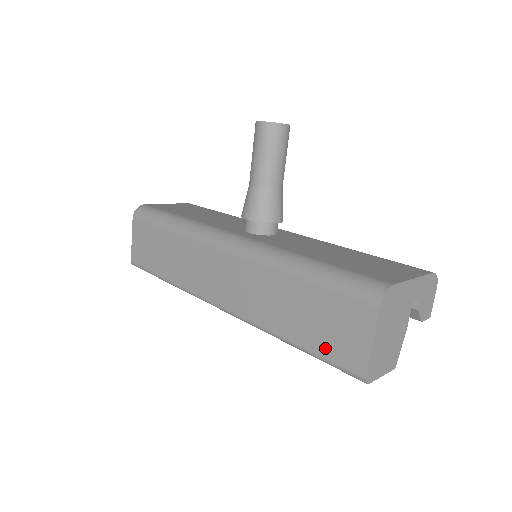
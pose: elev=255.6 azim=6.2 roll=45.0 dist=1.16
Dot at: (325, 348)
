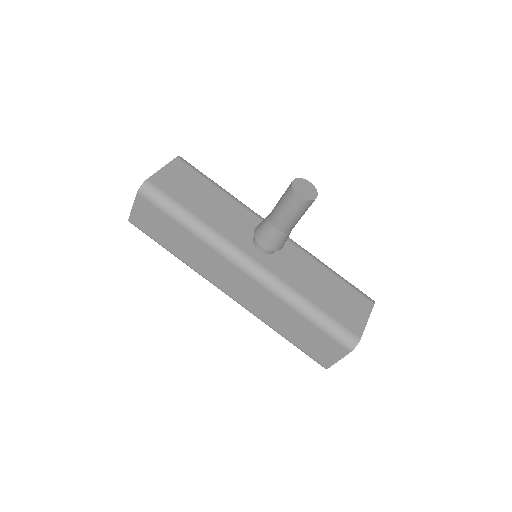
Dot at: (307, 349)
